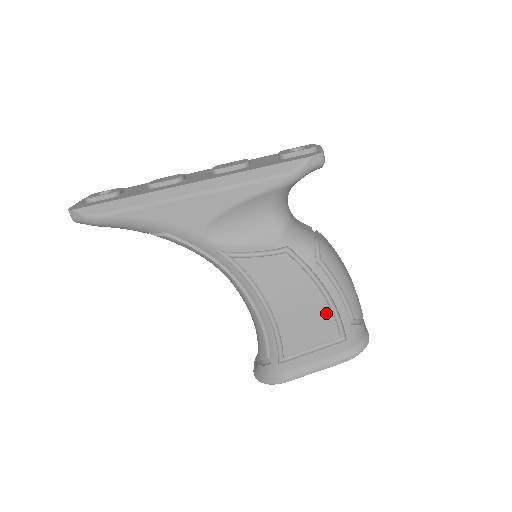
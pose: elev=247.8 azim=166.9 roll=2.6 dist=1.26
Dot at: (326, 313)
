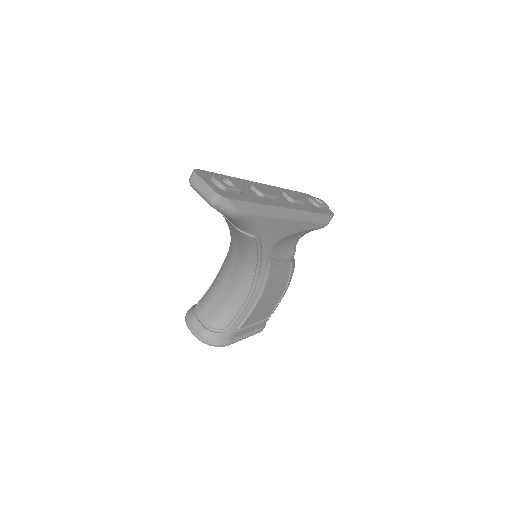
Dot at: (275, 303)
